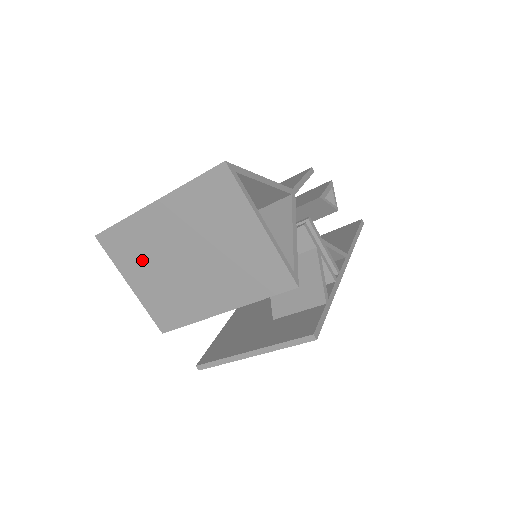
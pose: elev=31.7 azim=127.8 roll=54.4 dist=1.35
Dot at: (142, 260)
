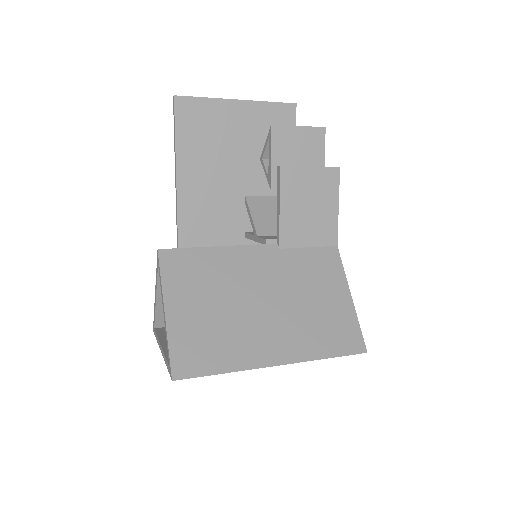
Dot at: occluded
